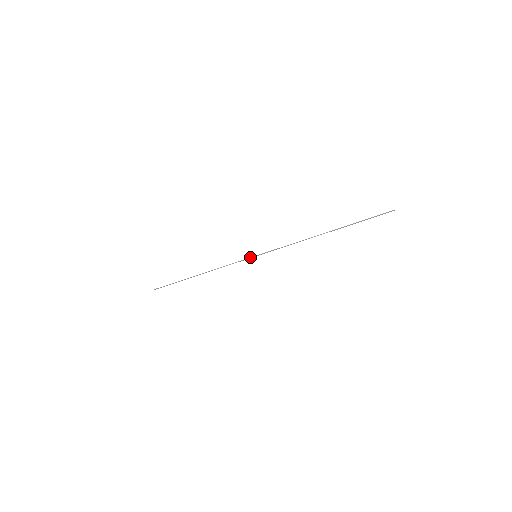
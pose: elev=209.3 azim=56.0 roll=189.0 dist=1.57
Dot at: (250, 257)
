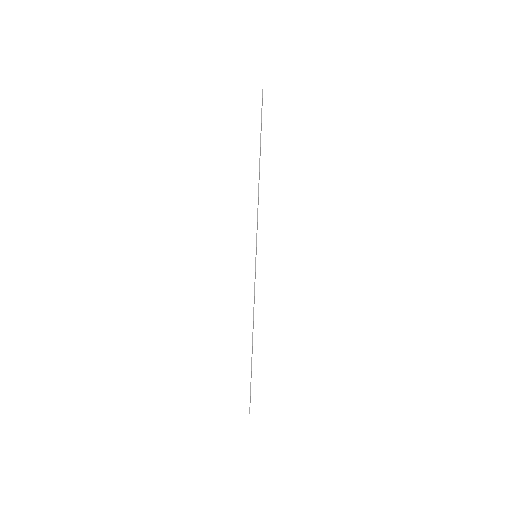
Dot at: (255, 264)
